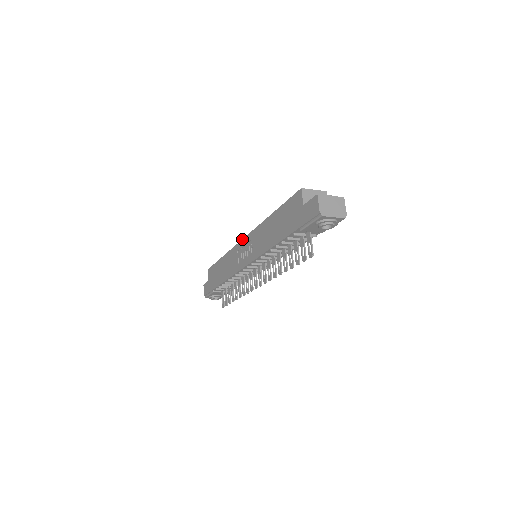
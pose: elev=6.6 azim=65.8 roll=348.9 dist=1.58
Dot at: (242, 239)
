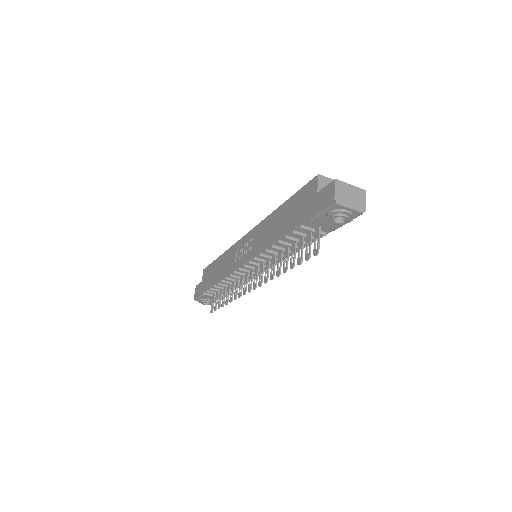
Dot at: (244, 235)
